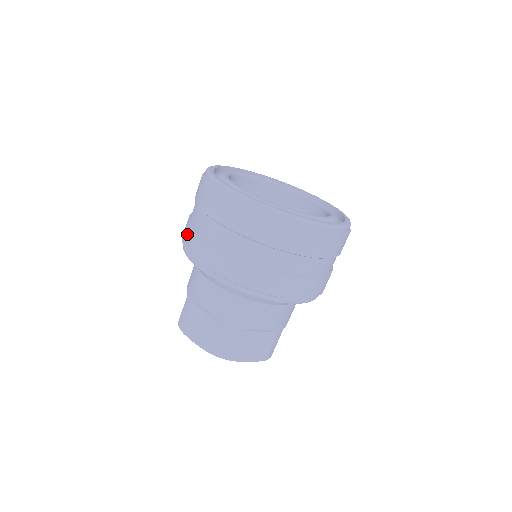
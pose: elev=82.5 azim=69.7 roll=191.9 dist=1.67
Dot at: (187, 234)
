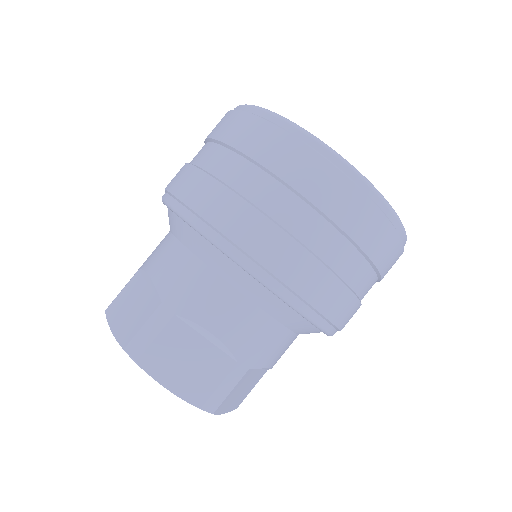
Dot at: (220, 203)
